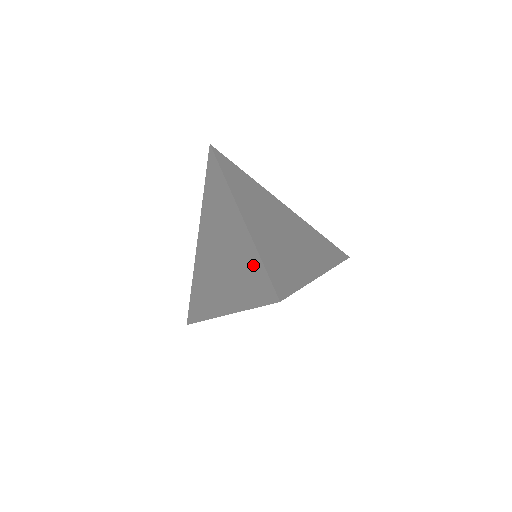
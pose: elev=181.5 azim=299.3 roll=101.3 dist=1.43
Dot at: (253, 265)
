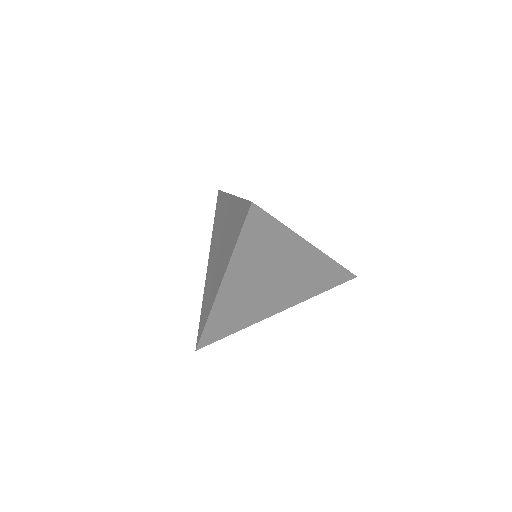
Dot at: (238, 211)
